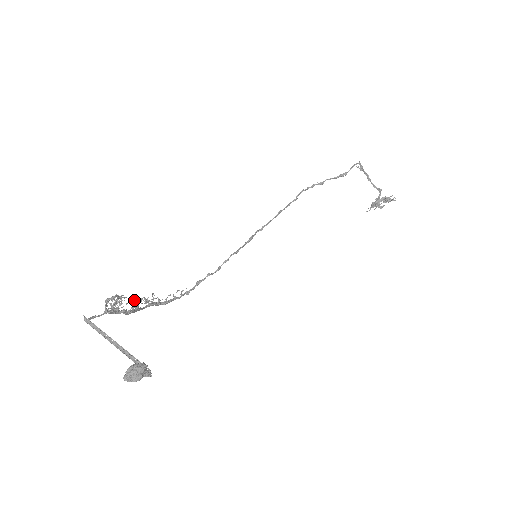
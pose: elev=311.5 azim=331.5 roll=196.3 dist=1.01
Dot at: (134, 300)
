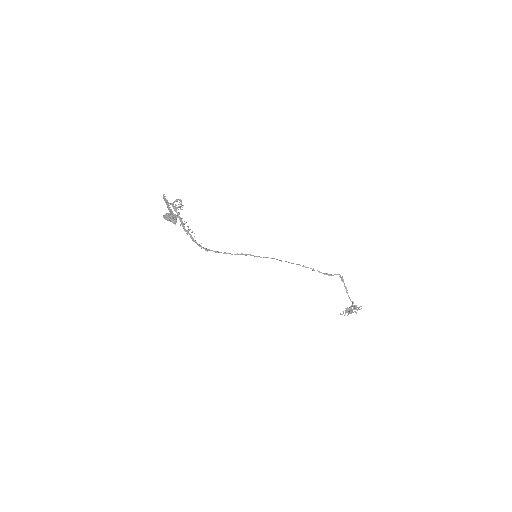
Dot at: (184, 221)
